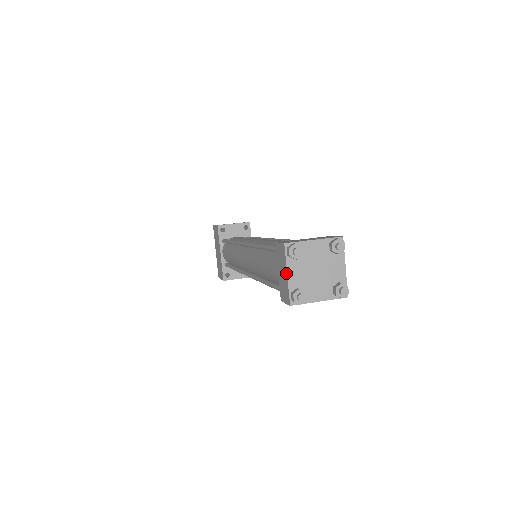
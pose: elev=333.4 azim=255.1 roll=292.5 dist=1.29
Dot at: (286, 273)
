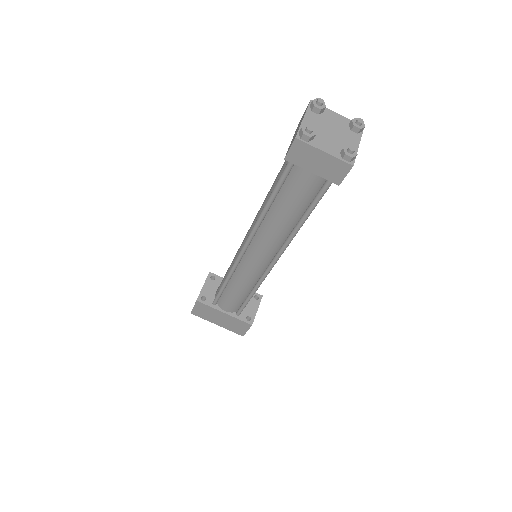
Dot at: (322, 153)
